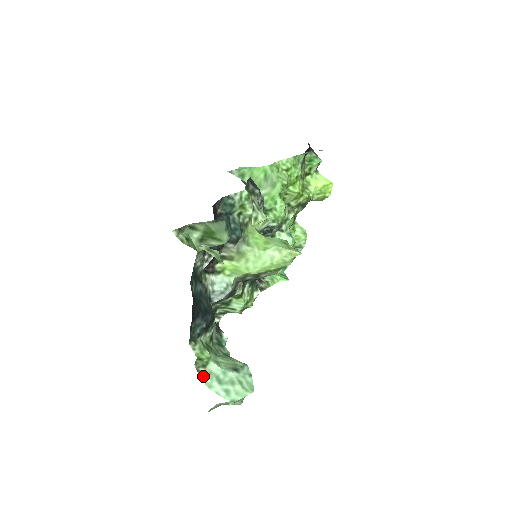
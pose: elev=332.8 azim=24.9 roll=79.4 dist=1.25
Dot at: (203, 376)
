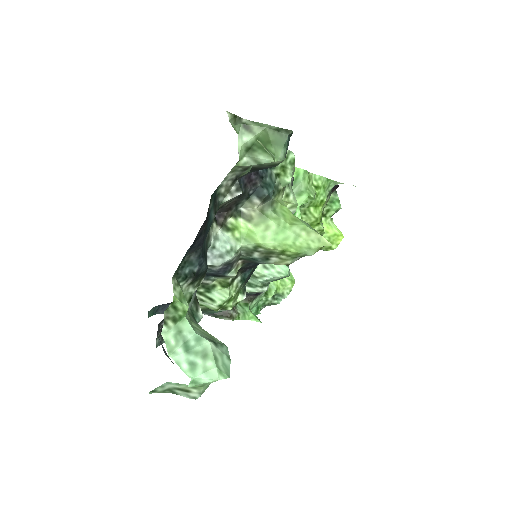
Dot at: (168, 333)
